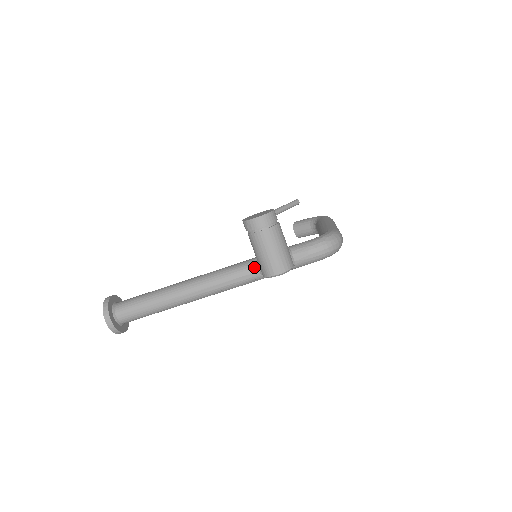
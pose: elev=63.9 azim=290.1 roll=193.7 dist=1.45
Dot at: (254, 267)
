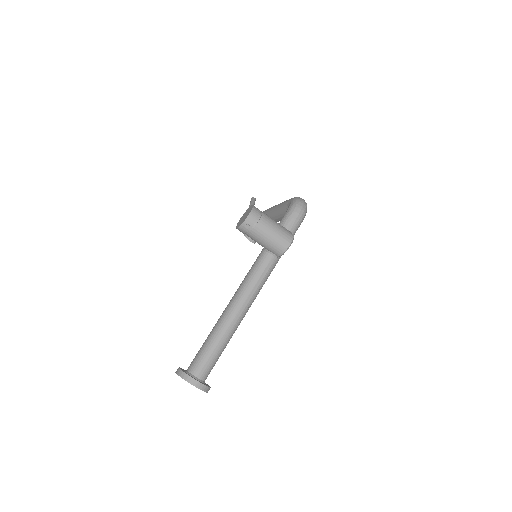
Dot at: (268, 256)
